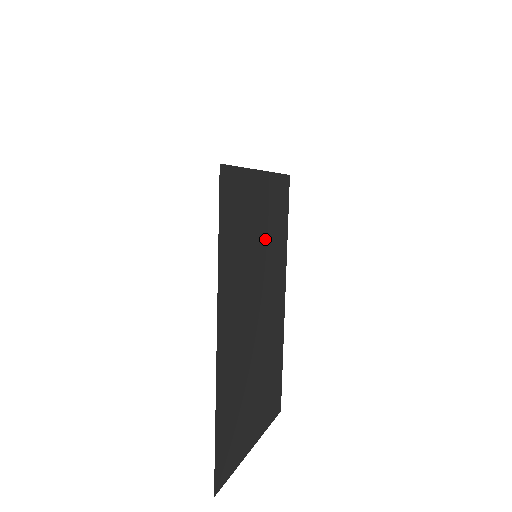
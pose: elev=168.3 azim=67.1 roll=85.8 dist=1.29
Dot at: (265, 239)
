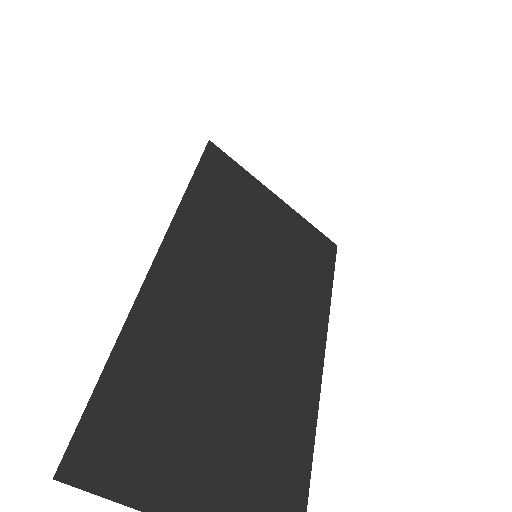
Dot at: (279, 258)
